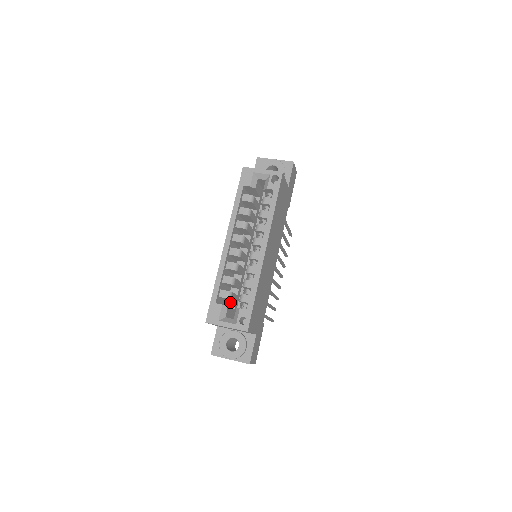
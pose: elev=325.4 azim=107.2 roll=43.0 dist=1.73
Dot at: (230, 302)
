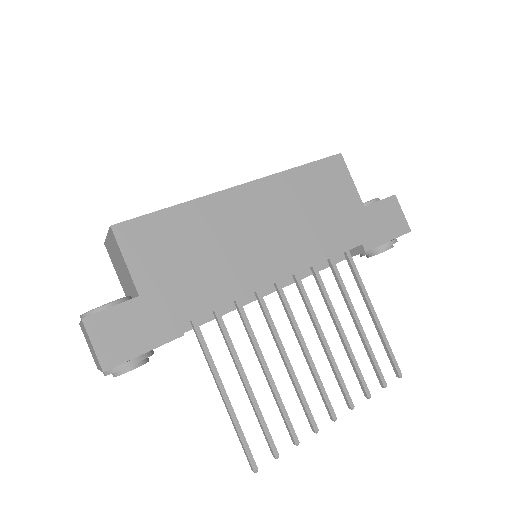
Dot at: occluded
